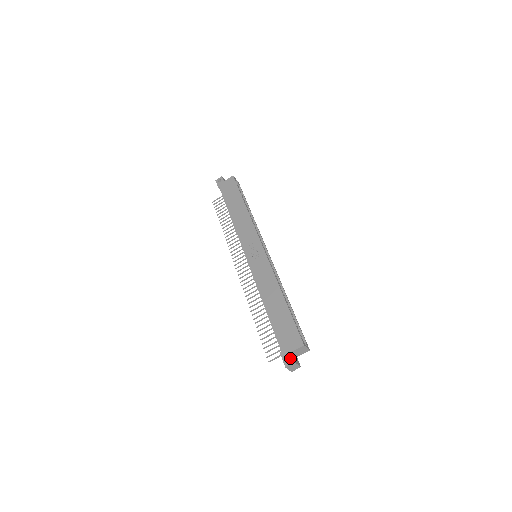
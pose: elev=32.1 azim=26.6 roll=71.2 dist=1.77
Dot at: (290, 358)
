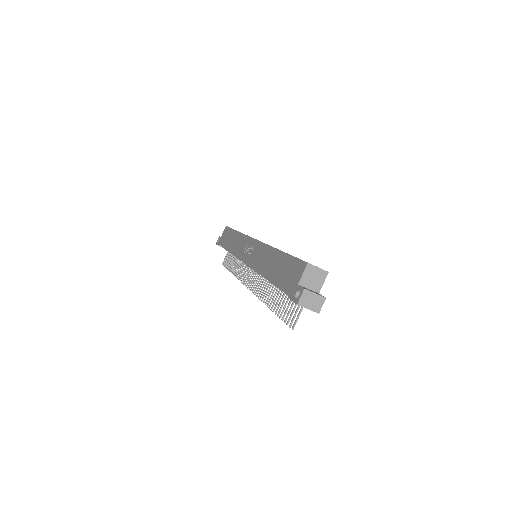
Dot at: (298, 290)
